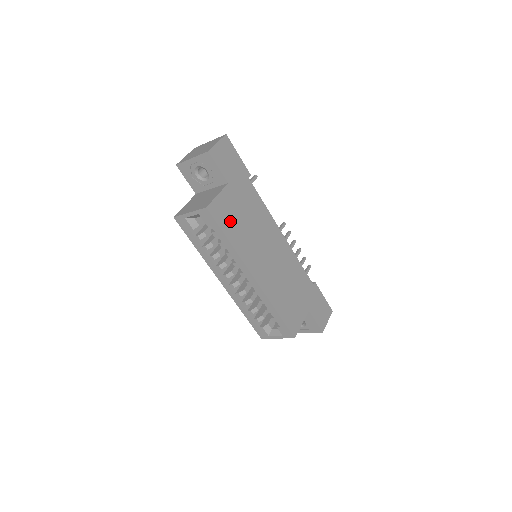
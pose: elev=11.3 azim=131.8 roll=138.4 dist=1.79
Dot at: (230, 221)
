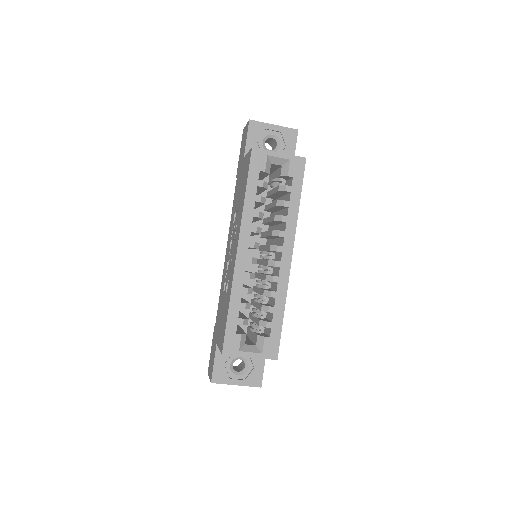
Dot at: occluded
